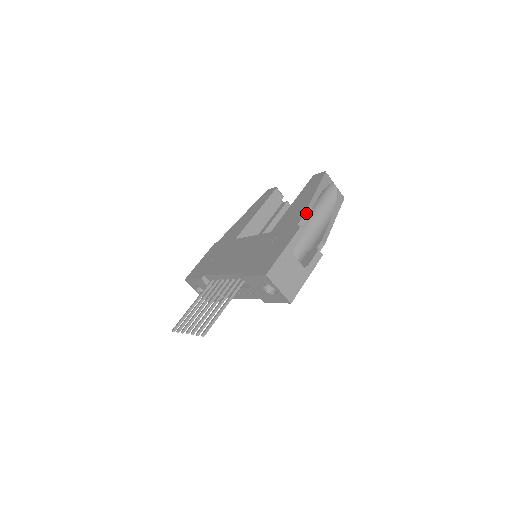
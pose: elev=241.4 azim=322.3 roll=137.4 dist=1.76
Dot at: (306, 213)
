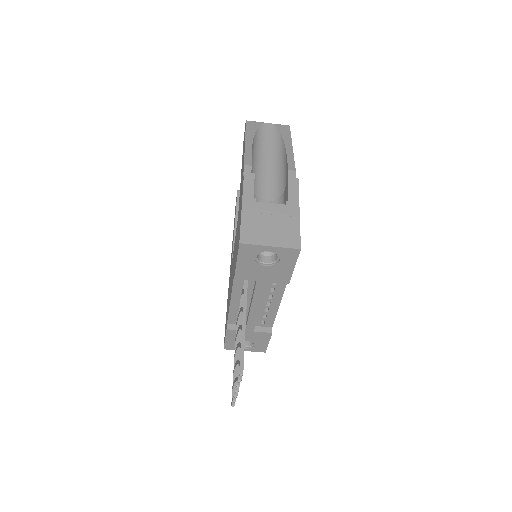
Dot at: (246, 160)
